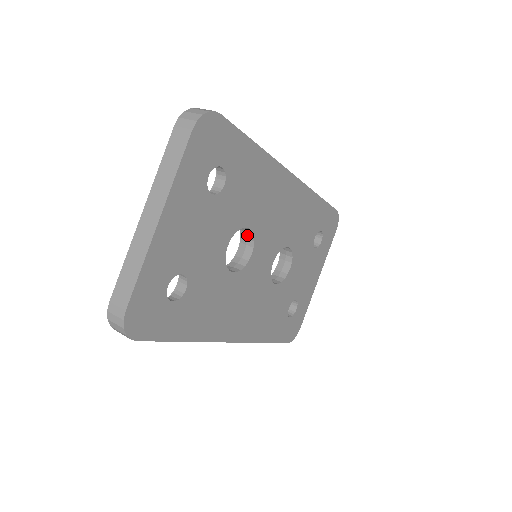
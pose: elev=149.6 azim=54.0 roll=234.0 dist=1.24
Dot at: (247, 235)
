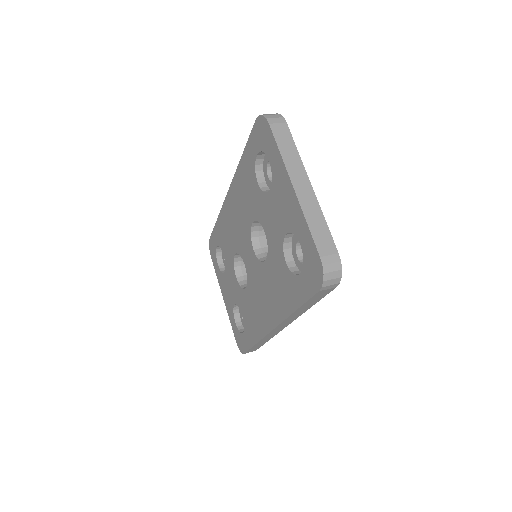
Dot at: (259, 233)
